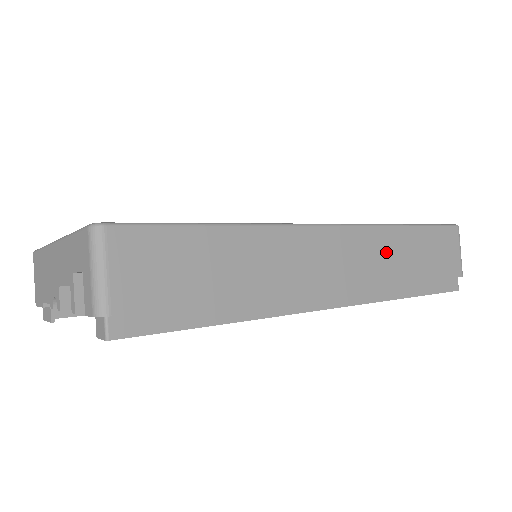
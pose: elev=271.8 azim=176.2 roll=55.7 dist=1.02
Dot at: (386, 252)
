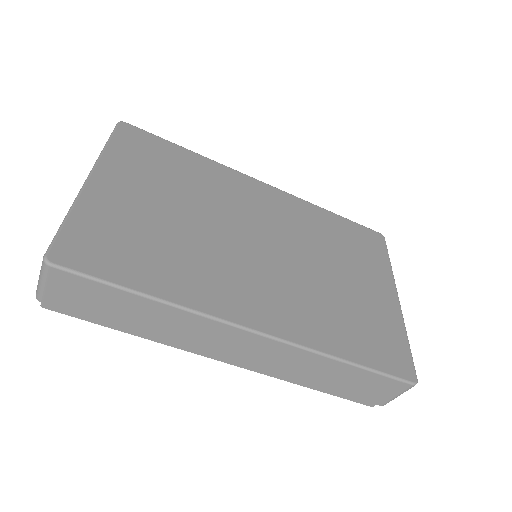
Dot at: (303, 364)
